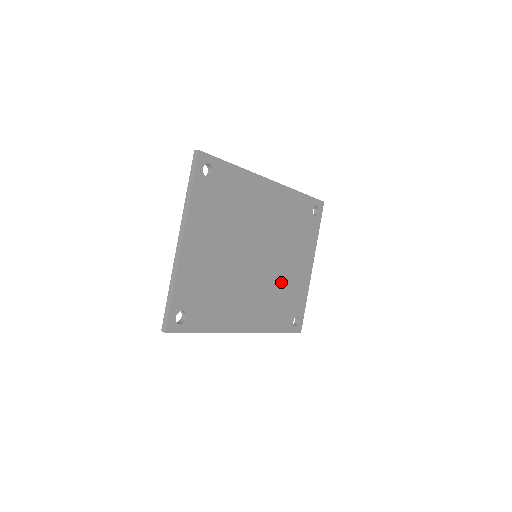
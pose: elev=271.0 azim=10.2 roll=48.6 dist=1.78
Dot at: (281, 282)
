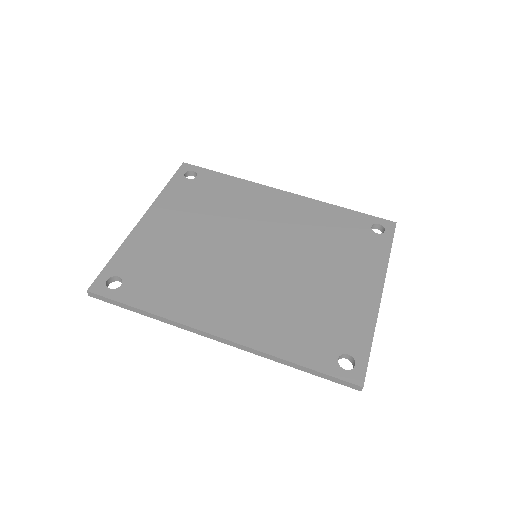
Dot at: (304, 294)
